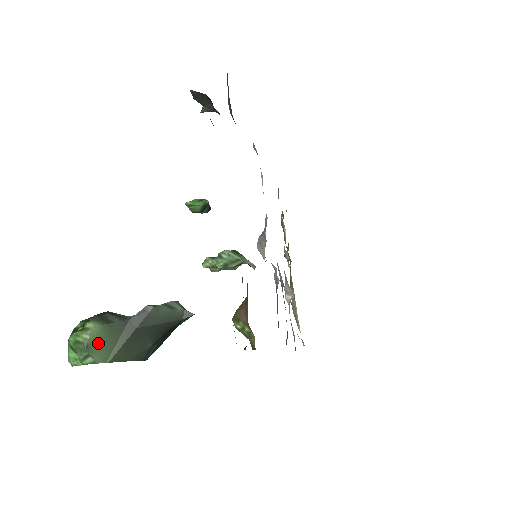
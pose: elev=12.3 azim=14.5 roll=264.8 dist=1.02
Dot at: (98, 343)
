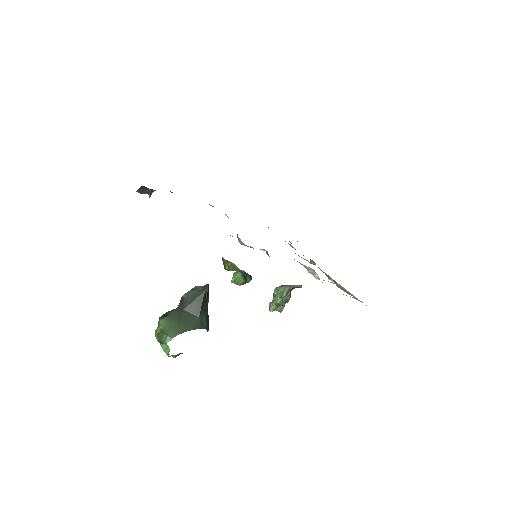
Dot at: (168, 328)
